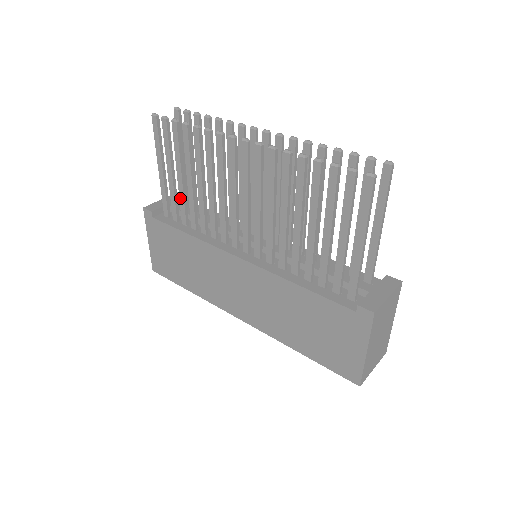
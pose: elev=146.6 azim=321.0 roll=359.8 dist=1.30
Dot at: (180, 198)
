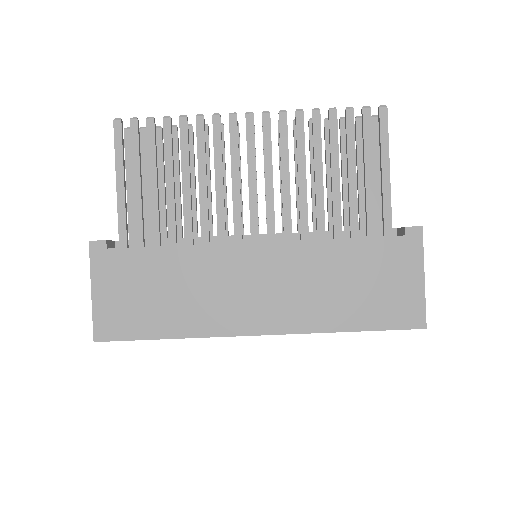
Dot at: (152, 211)
